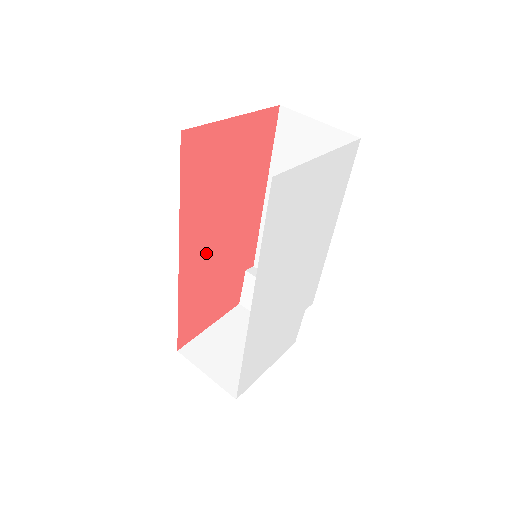
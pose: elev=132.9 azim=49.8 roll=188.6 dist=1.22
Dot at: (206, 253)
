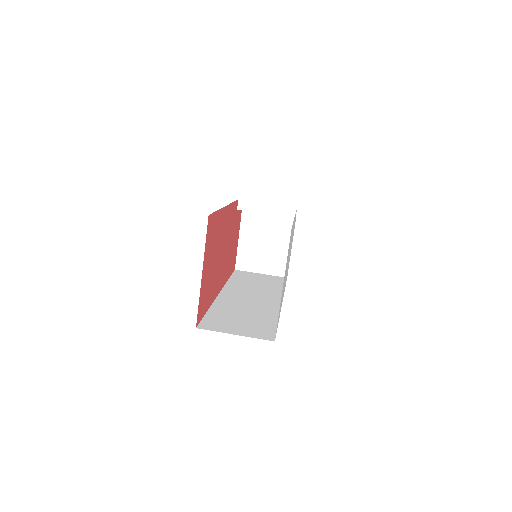
Dot at: (223, 265)
